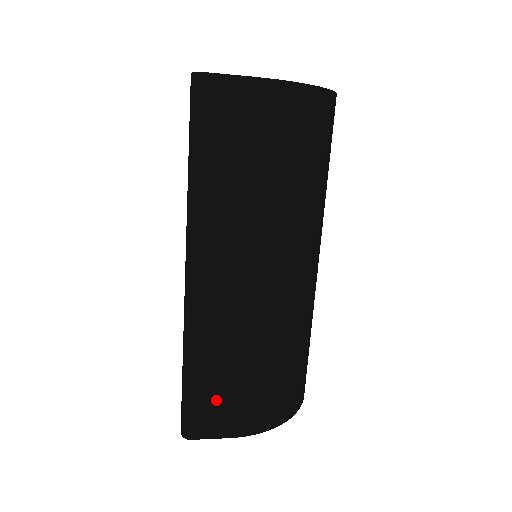
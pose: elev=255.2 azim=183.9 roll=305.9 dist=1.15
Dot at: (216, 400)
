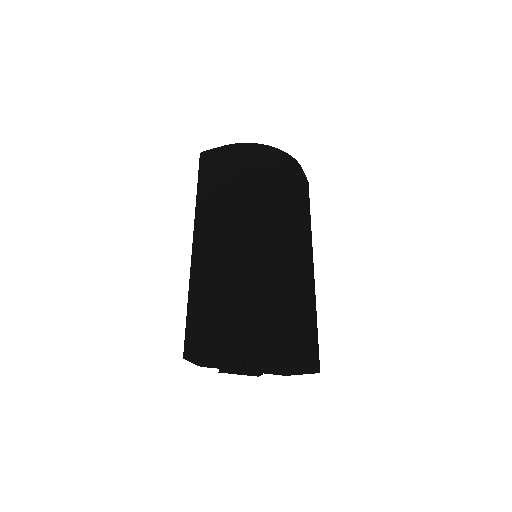
Dot at: (205, 322)
